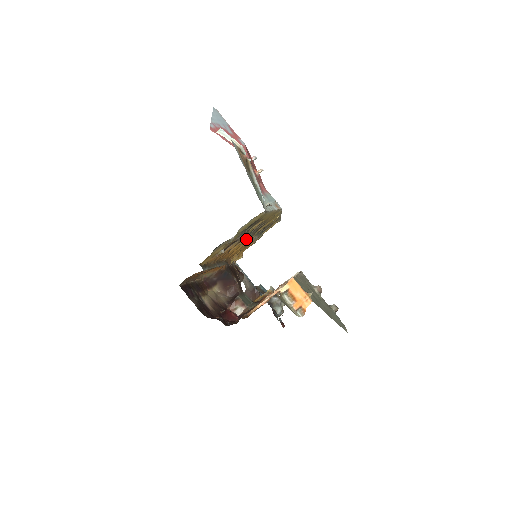
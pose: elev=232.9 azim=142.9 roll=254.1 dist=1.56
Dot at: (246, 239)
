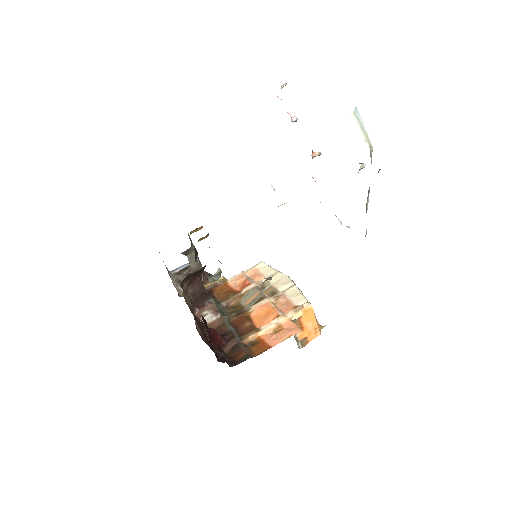
Dot at: occluded
